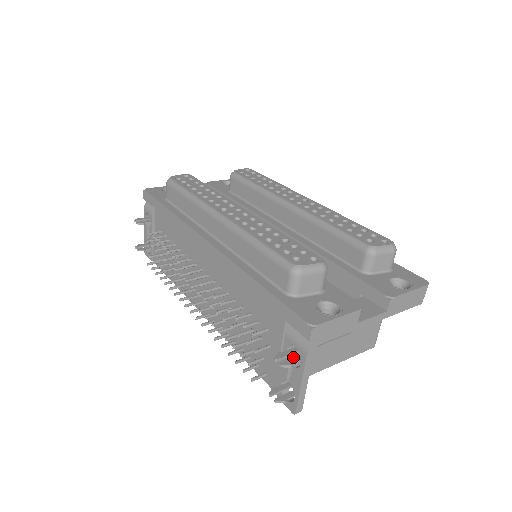
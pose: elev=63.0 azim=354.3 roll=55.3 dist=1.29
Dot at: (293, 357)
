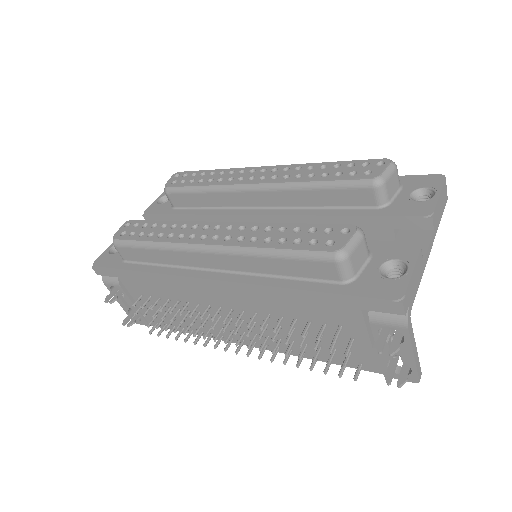
Dot at: occluded
